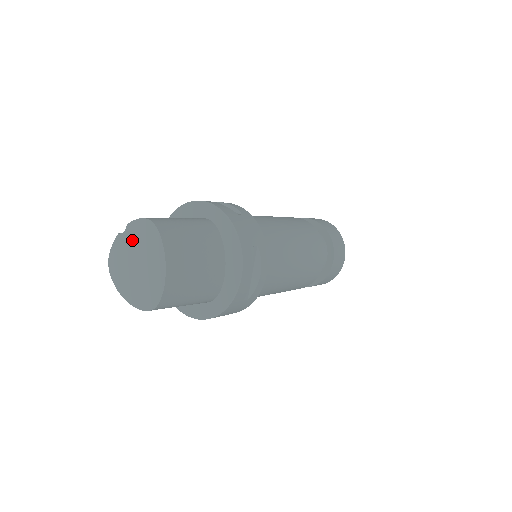
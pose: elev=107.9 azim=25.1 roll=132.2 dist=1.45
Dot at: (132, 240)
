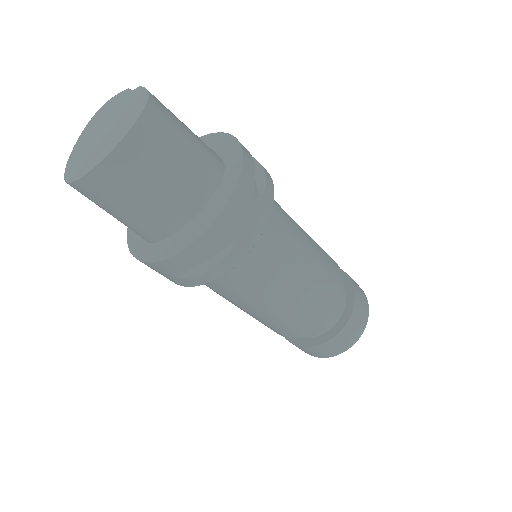
Dot at: (125, 104)
